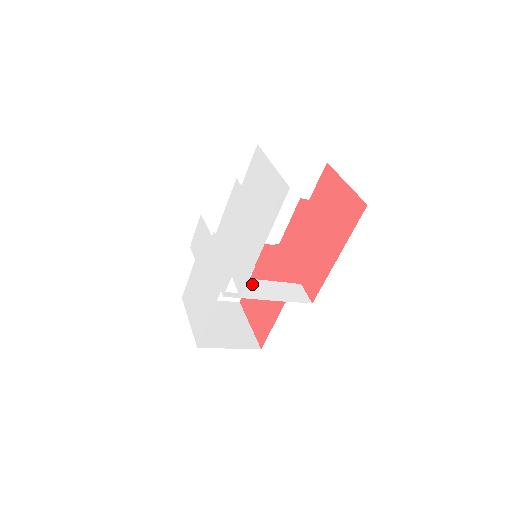
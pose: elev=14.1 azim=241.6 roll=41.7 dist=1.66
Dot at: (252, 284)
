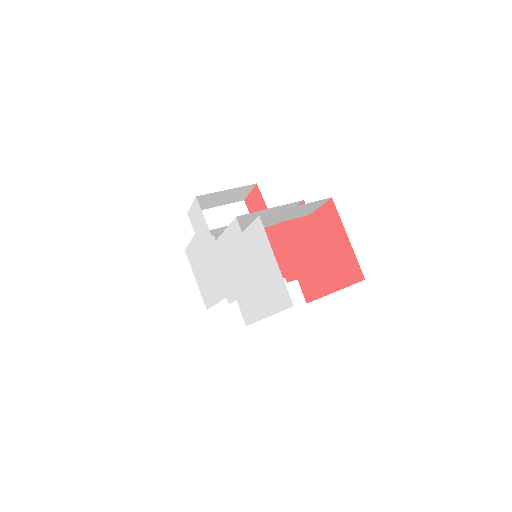
Dot at: occluded
